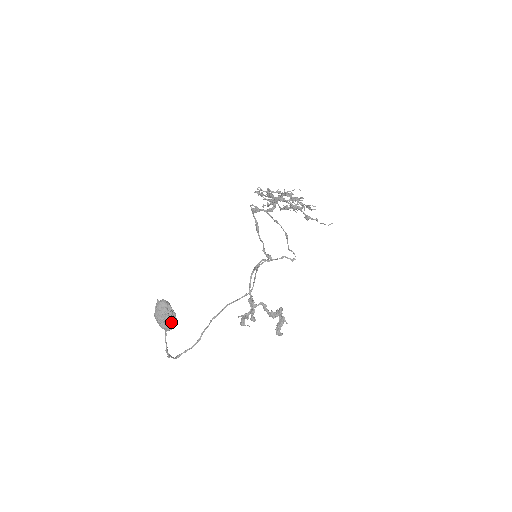
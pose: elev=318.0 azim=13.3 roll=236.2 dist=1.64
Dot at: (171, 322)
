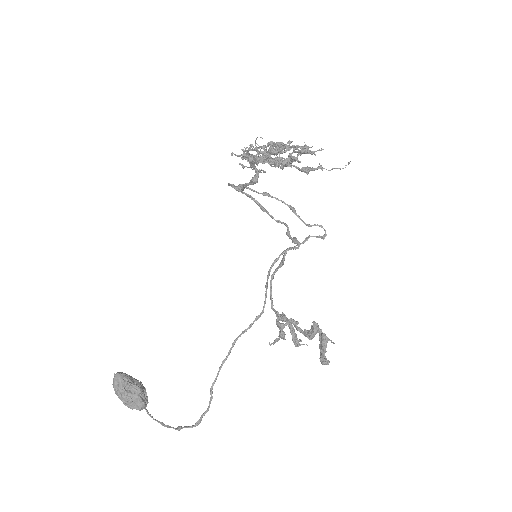
Dot at: (135, 400)
